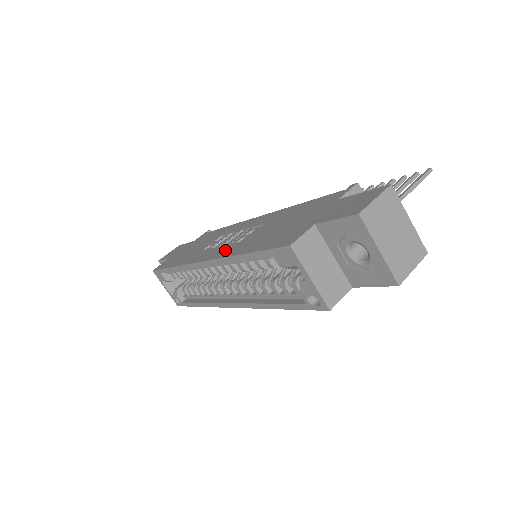
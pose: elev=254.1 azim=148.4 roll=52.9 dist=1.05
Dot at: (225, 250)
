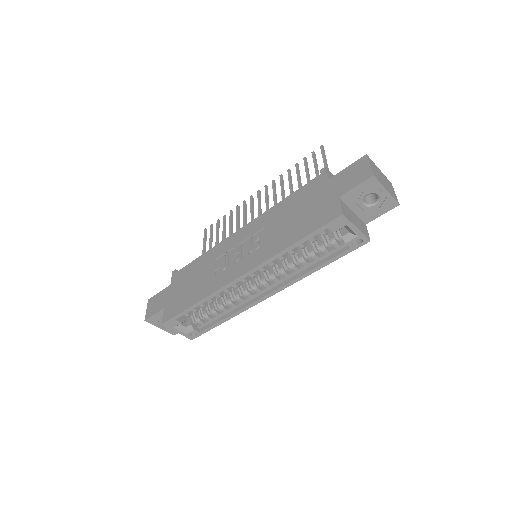
Dot at: (258, 256)
